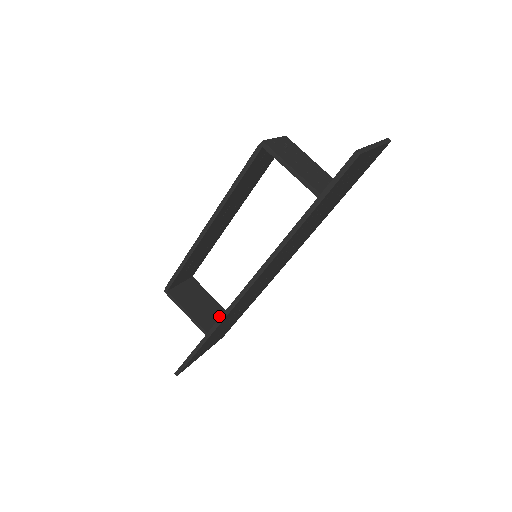
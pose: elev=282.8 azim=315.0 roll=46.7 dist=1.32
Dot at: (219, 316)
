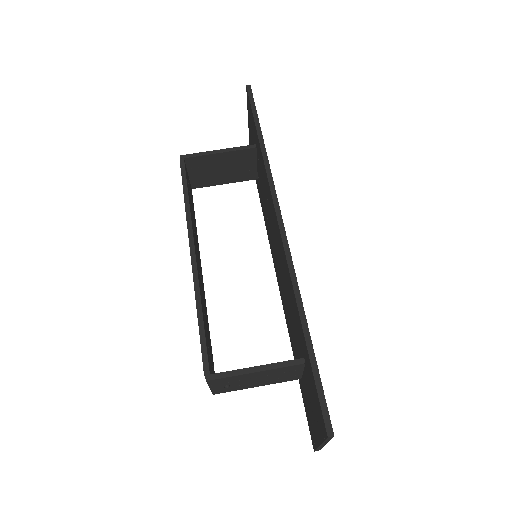
Dot at: occluded
